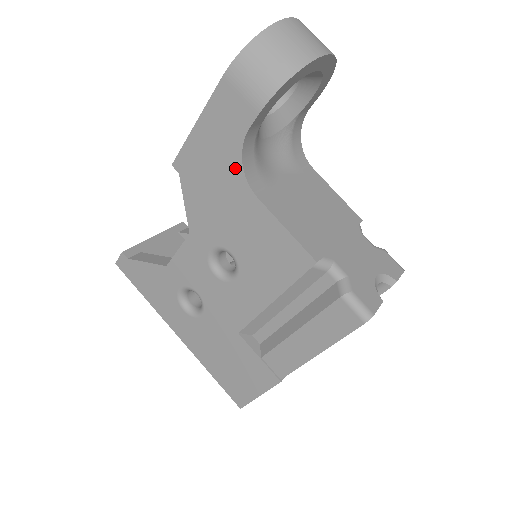
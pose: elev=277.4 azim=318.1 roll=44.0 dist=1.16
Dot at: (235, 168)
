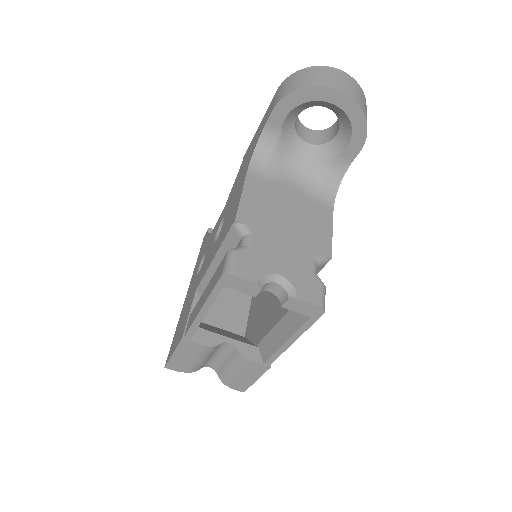
Dot at: (252, 152)
